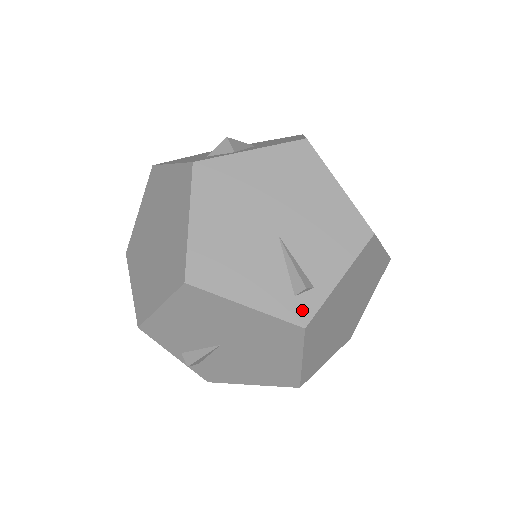
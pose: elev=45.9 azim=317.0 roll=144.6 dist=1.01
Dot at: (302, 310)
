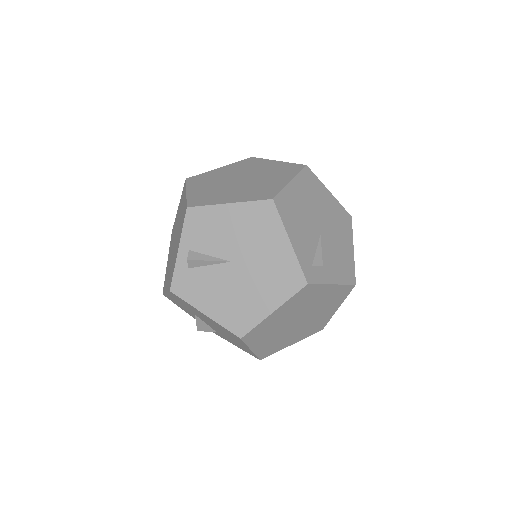
Dot at: (311, 275)
